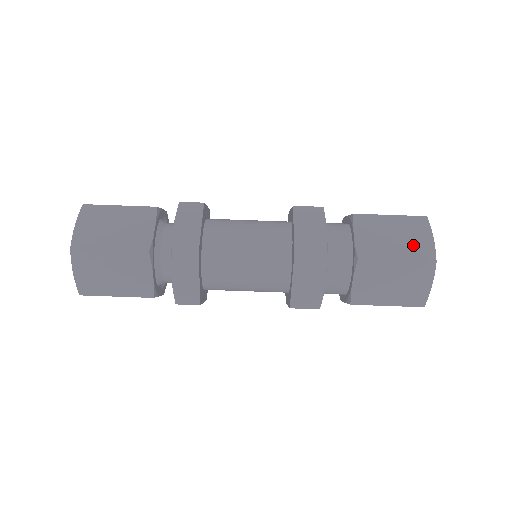
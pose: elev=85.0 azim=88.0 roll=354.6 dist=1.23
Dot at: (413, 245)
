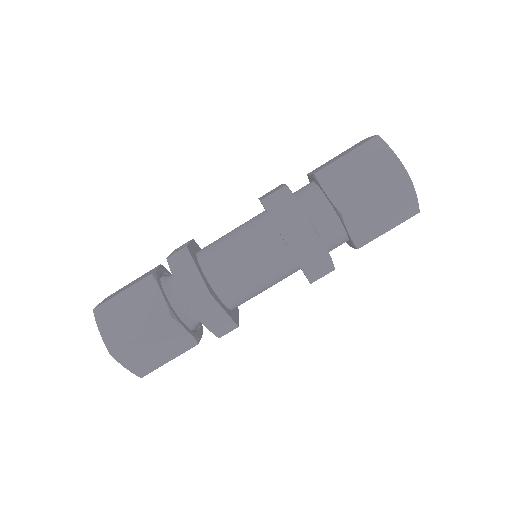
Dot at: (380, 171)
